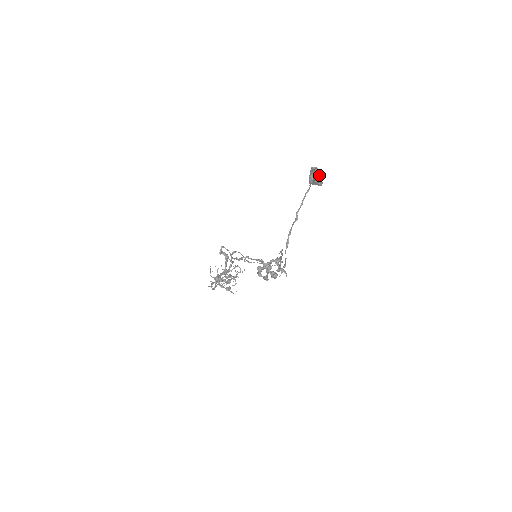
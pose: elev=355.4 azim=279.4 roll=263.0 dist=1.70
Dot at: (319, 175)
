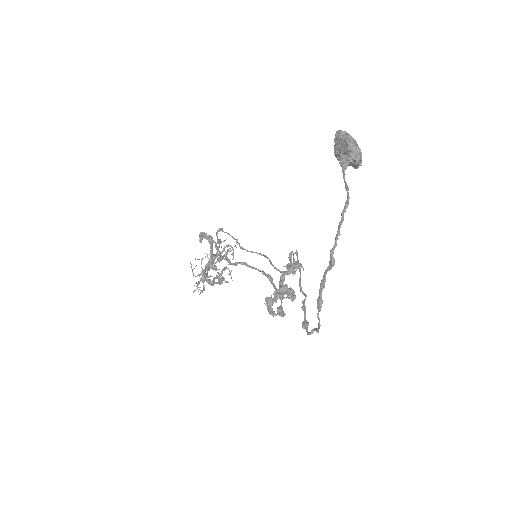
Dot at: (356, 153)
